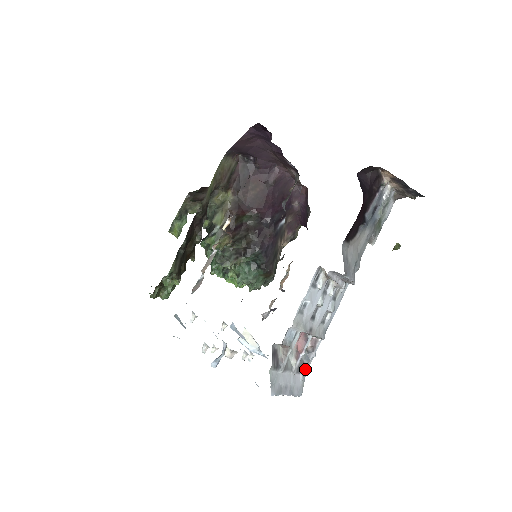
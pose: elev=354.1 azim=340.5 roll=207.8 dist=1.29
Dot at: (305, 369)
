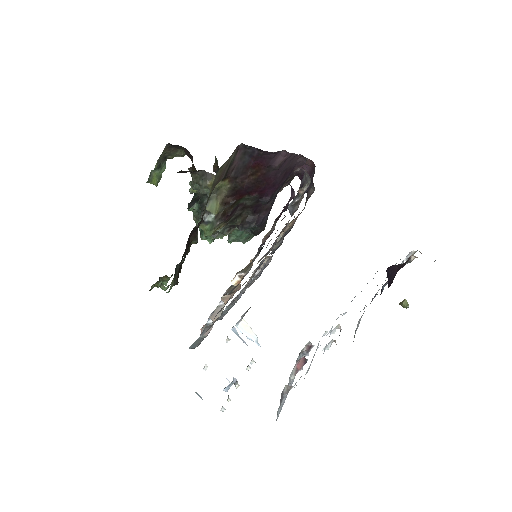
Dot at: occluded
